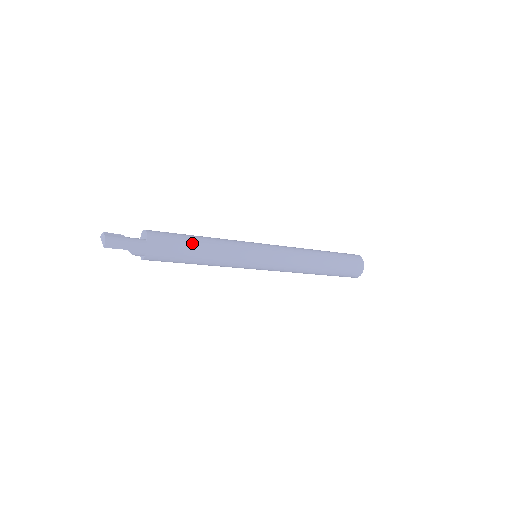
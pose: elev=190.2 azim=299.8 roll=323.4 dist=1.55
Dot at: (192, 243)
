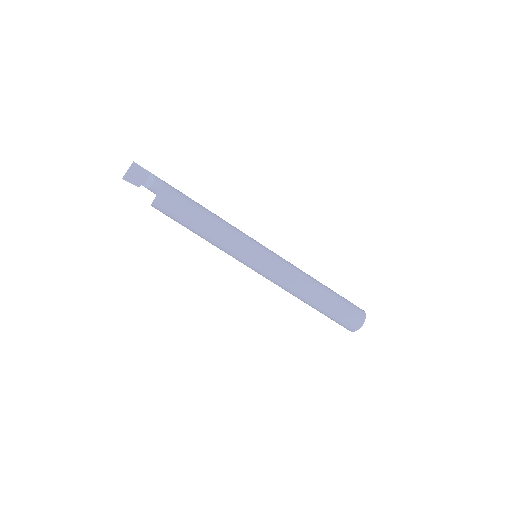
Dot at: occluded
